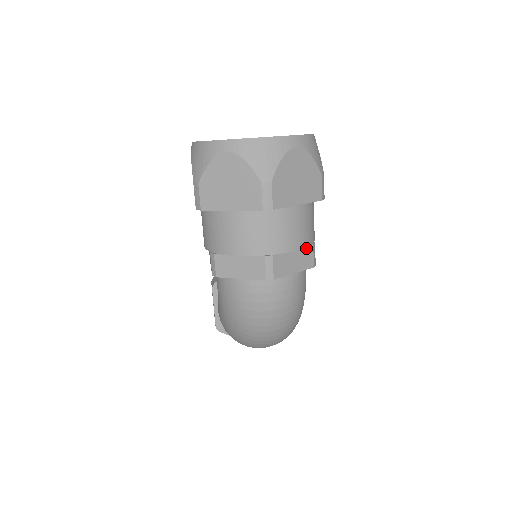
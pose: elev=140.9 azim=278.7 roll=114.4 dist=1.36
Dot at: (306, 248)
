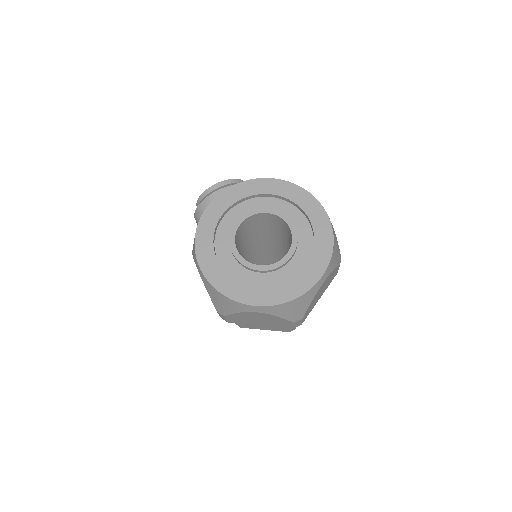
Dot at: occluded
